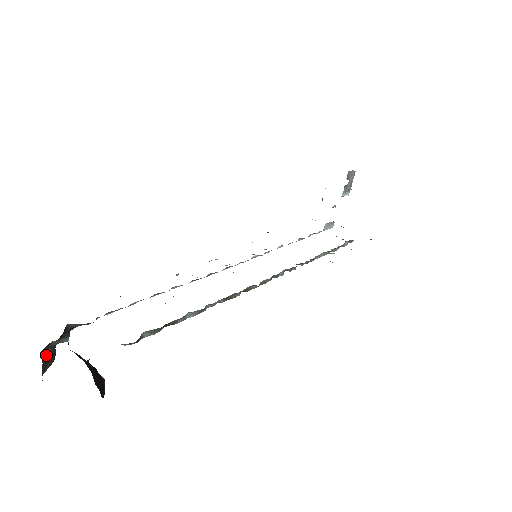
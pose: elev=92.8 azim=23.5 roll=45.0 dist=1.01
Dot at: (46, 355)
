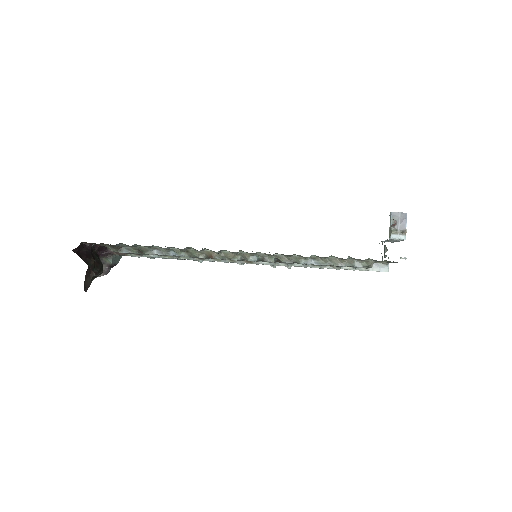
Dot at: occluded
